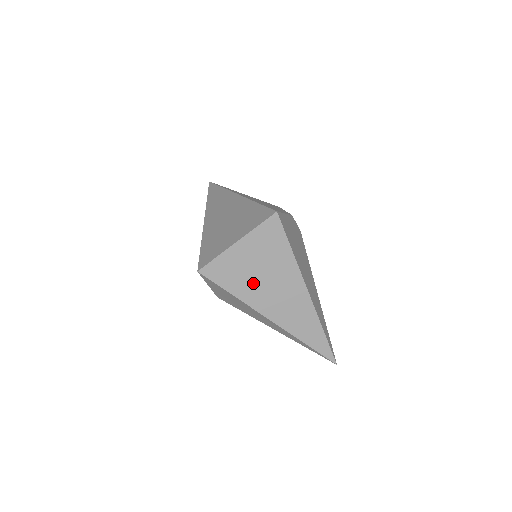
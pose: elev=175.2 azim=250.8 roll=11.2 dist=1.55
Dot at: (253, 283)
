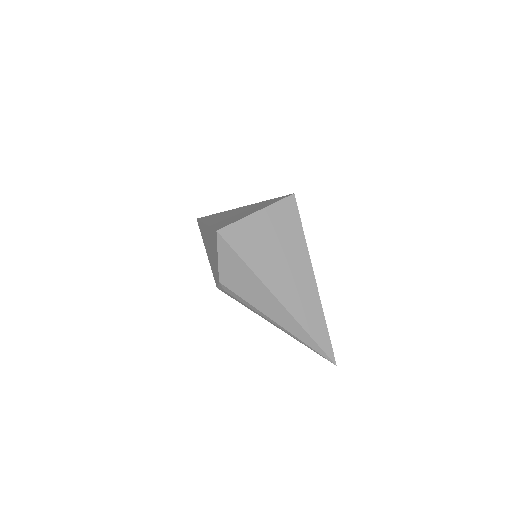
Dot at: (266, 256)
